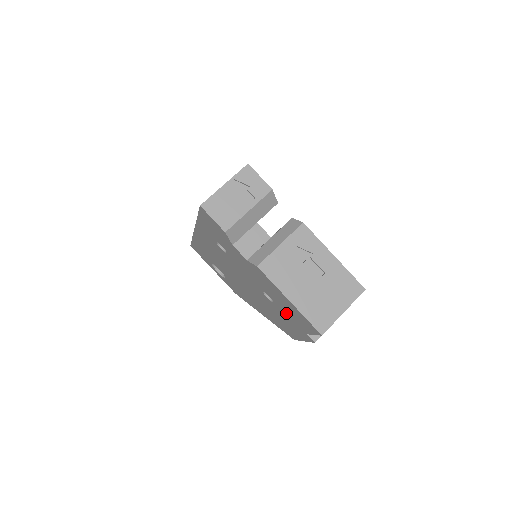
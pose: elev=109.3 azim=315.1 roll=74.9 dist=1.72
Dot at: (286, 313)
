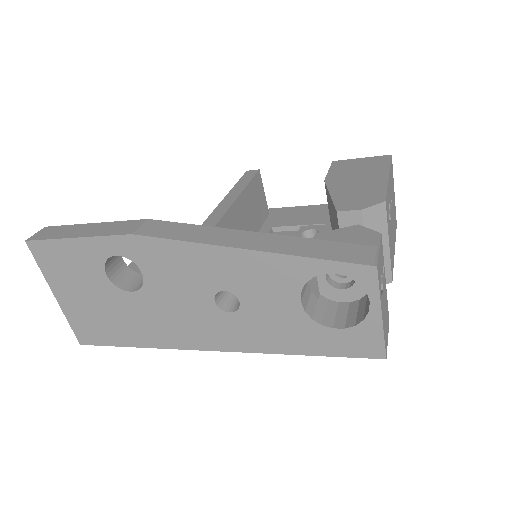
Dot at: occluded
